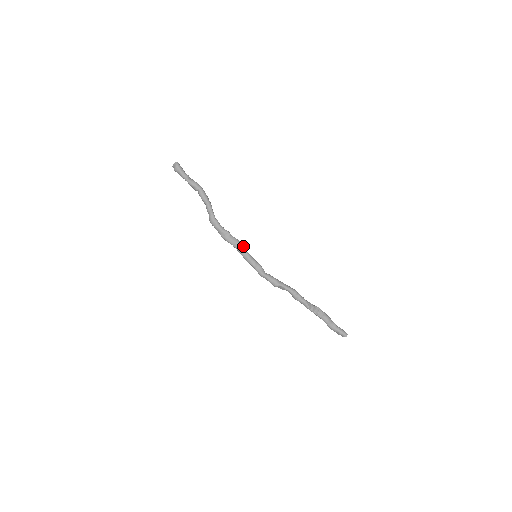
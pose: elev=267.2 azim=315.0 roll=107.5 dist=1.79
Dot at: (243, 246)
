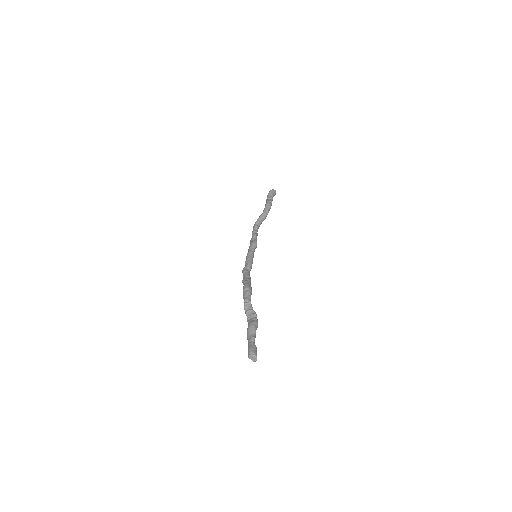
Dot at: (254, 246)
